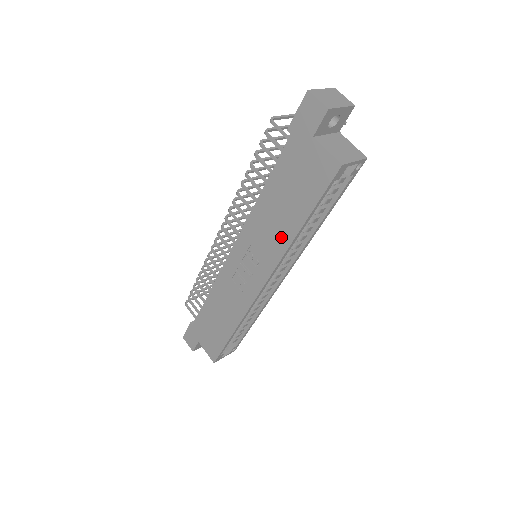
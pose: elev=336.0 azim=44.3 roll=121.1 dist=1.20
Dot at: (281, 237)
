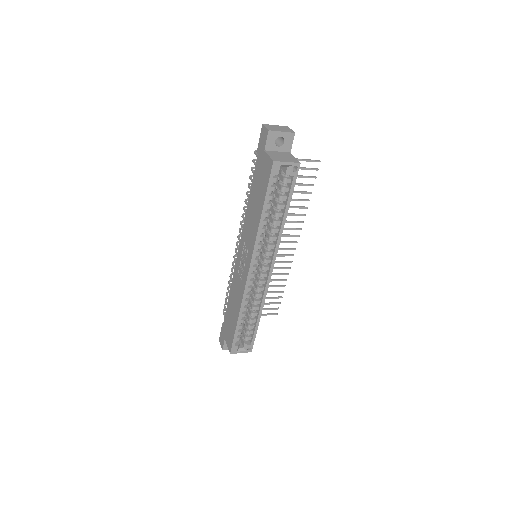
Dot at: (255, 225)
